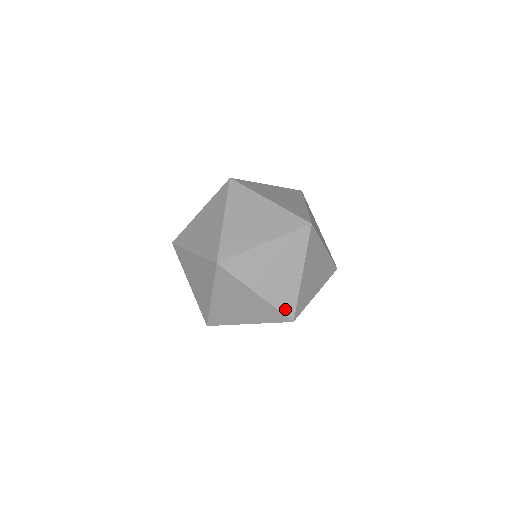
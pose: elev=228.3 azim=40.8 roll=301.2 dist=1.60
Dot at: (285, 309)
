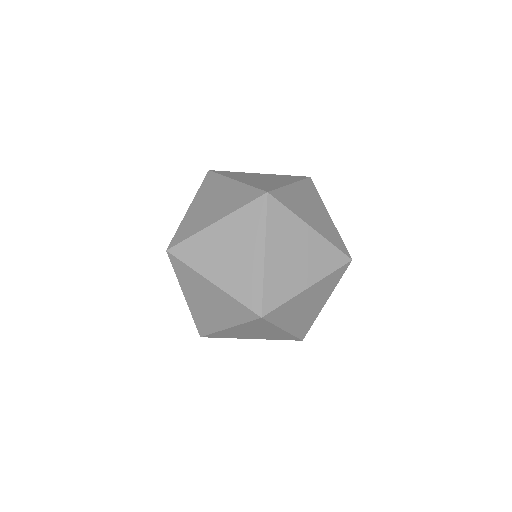
Dot at: (301, 334)
